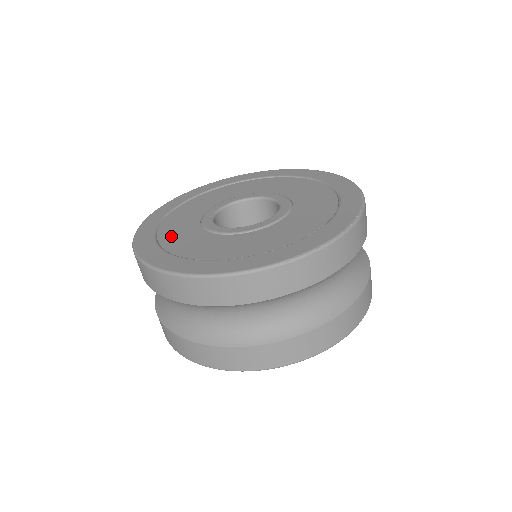
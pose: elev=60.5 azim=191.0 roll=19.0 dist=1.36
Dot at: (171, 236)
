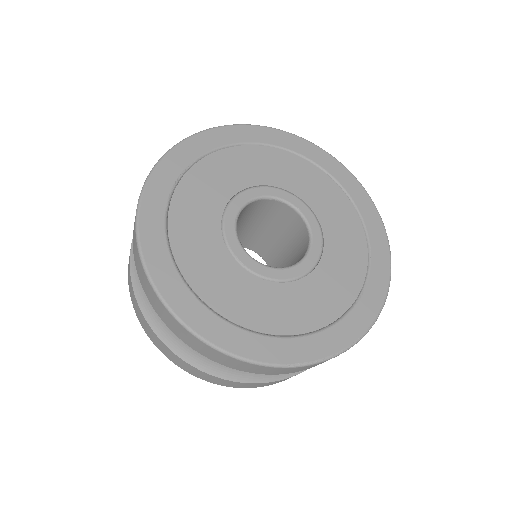
Dot at: (184, 228)
